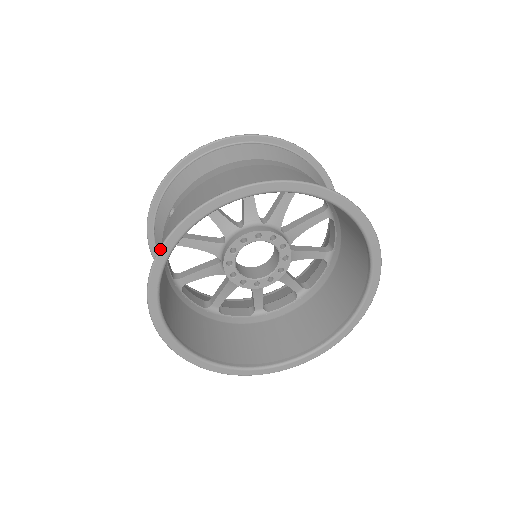
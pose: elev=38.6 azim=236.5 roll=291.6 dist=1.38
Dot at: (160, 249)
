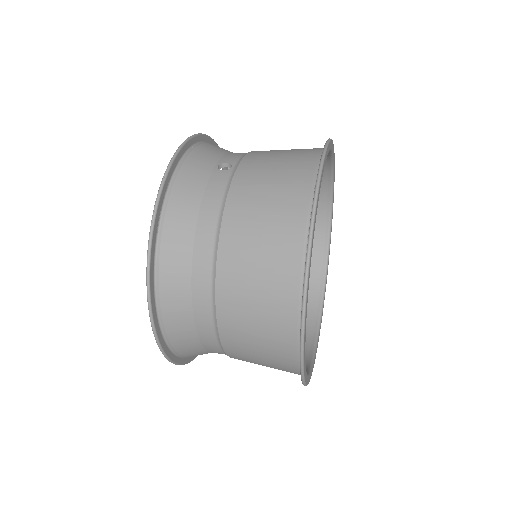
Dot at: (325, 153)
